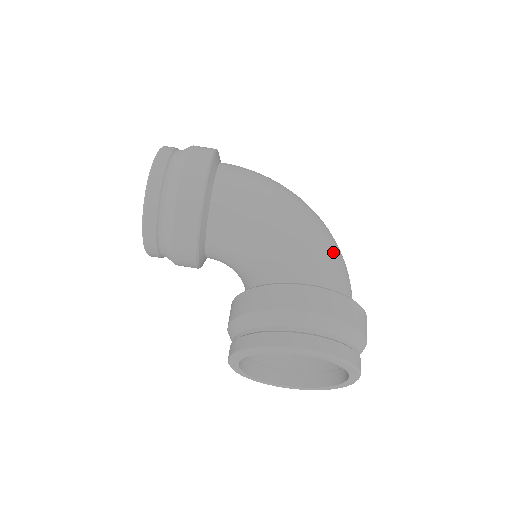
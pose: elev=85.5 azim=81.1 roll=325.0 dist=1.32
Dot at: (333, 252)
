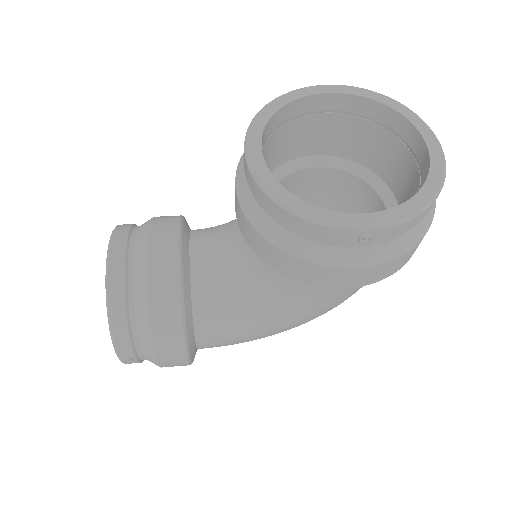
Dot at: occluded
